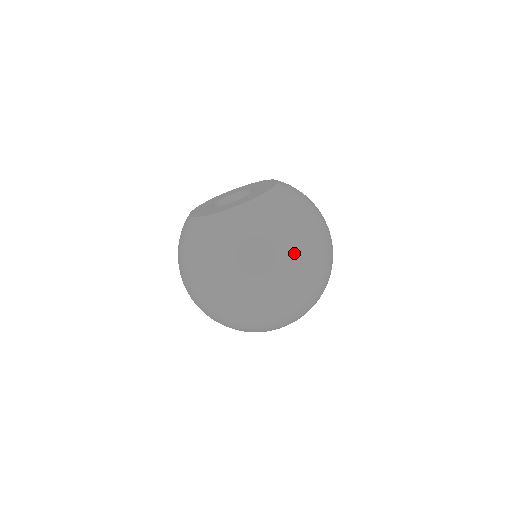
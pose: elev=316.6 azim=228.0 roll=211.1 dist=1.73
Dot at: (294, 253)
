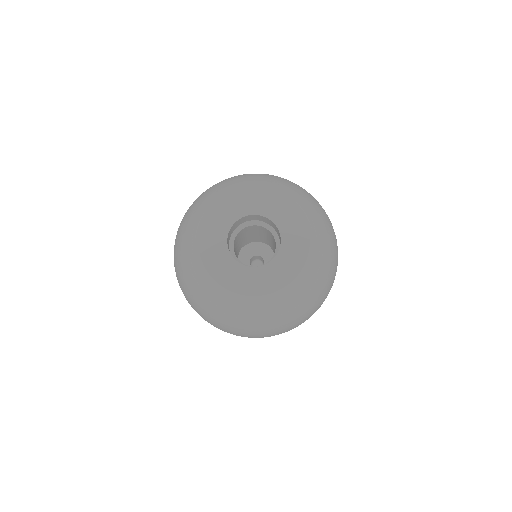
Dot at: occluded
